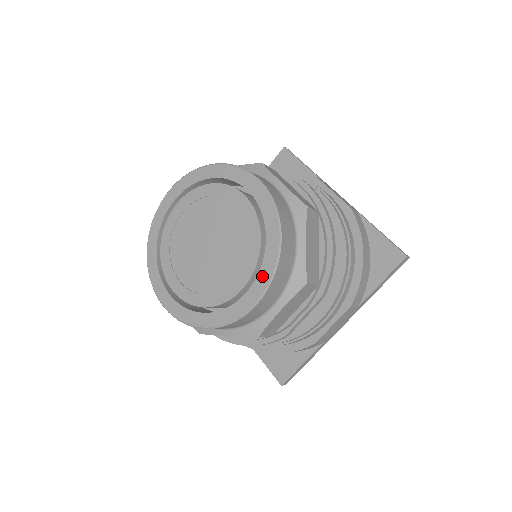
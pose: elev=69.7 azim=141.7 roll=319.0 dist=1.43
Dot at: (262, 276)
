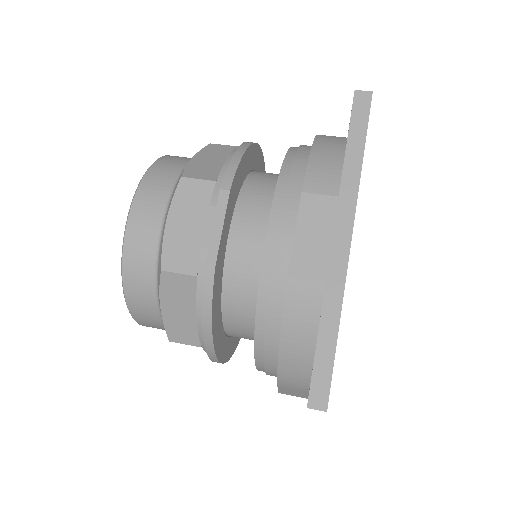
Dot at: occluded
